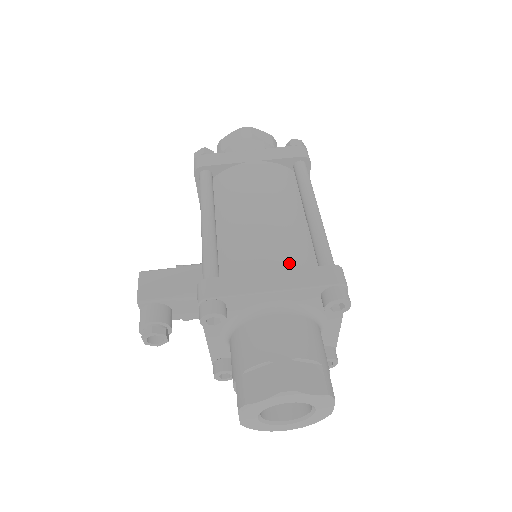
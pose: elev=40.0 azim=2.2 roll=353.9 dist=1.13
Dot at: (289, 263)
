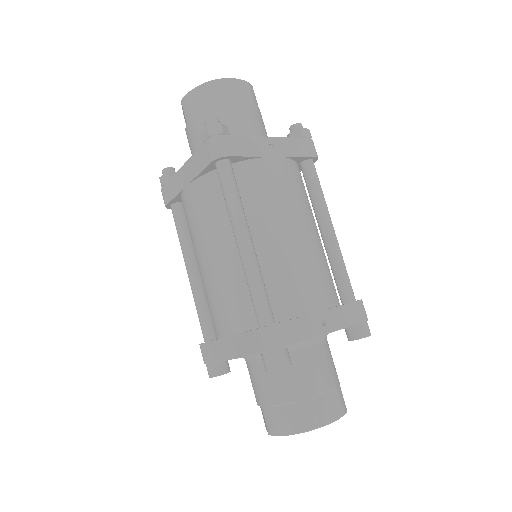
Dot at: (235, 325)
